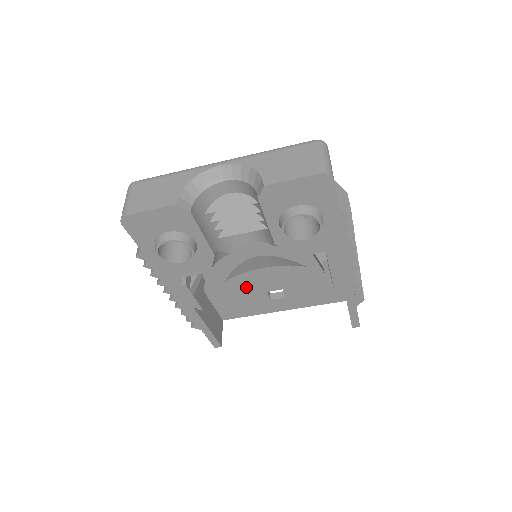
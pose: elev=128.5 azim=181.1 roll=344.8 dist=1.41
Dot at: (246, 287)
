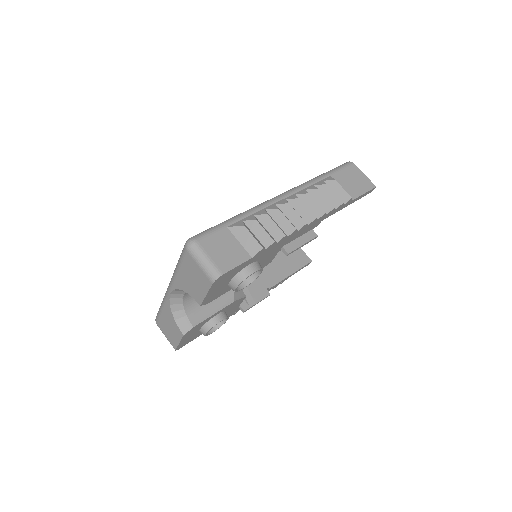
Dot at: occluded
